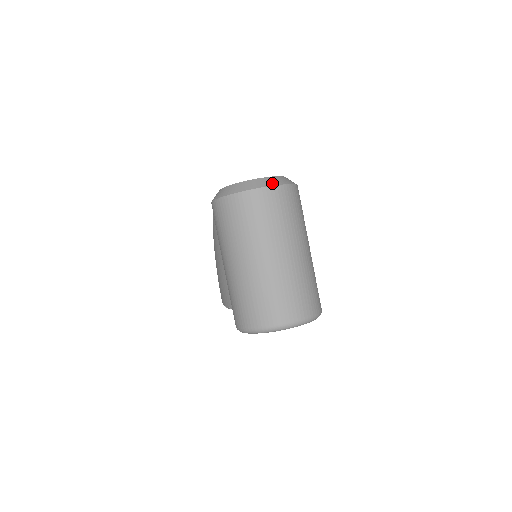
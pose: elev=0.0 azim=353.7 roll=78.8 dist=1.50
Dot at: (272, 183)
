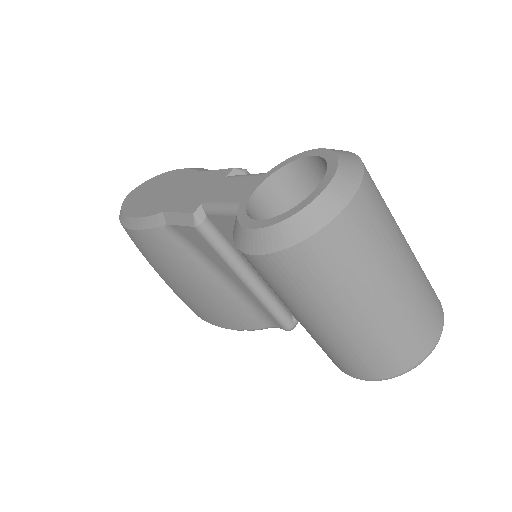
Dot at: (355, 178)
